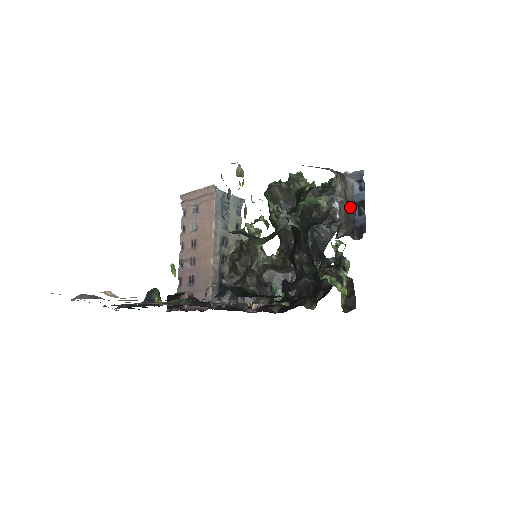
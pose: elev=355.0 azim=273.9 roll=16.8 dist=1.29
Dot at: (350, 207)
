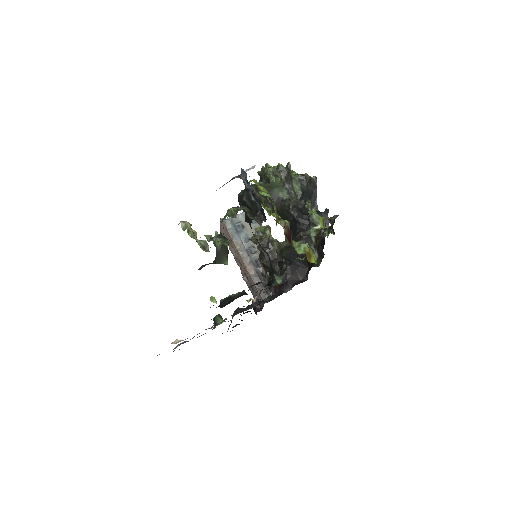
Dot at: occluded
